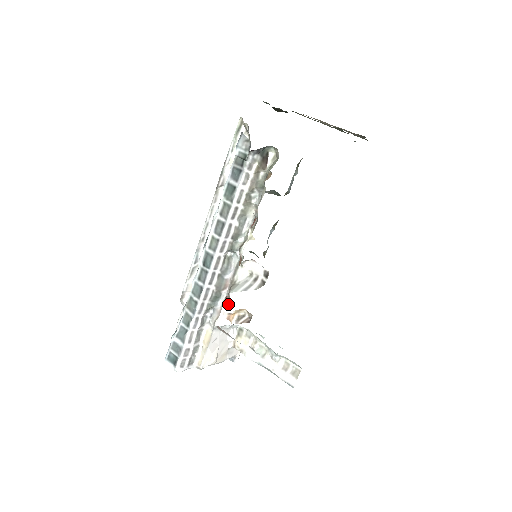
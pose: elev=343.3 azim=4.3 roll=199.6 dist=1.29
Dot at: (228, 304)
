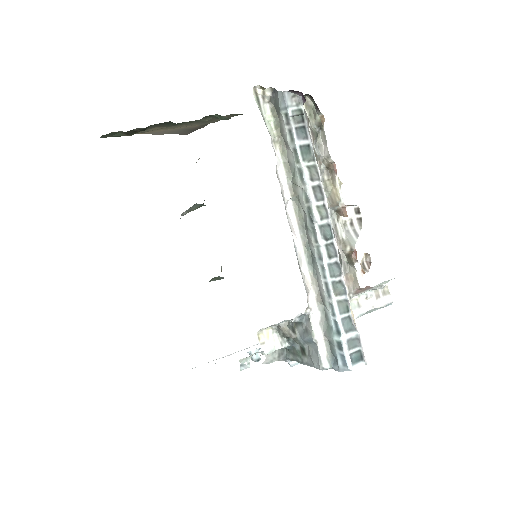
Dot at: (348, 265)
